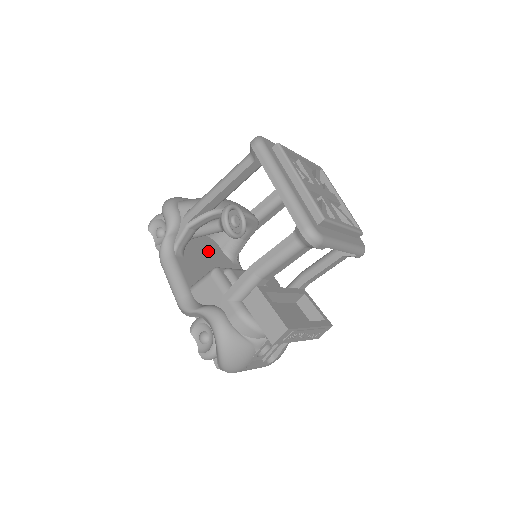
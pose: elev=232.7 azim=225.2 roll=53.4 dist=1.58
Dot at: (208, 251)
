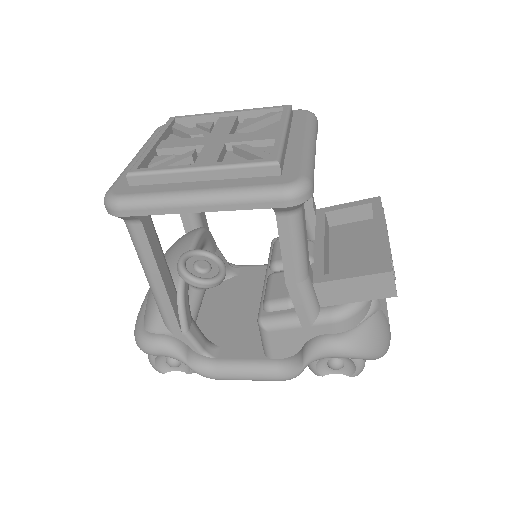
Dot at: (215, 304)
